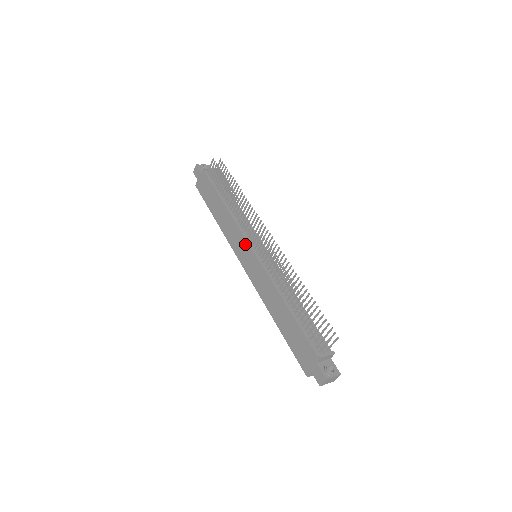
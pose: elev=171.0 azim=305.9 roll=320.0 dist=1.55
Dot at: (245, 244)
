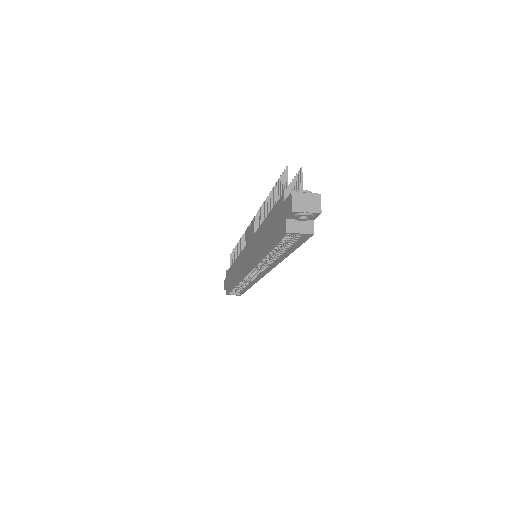
Dot at: (243, 253)
